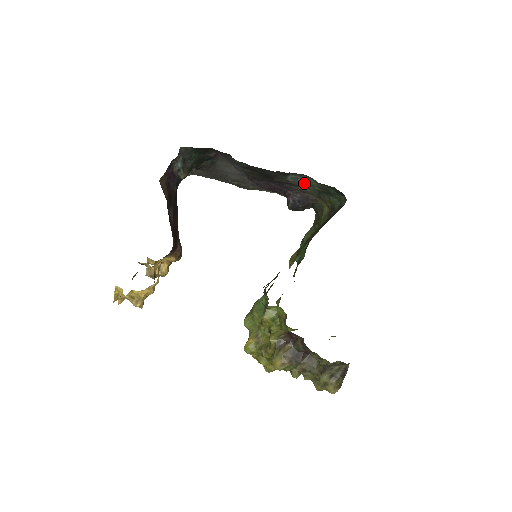
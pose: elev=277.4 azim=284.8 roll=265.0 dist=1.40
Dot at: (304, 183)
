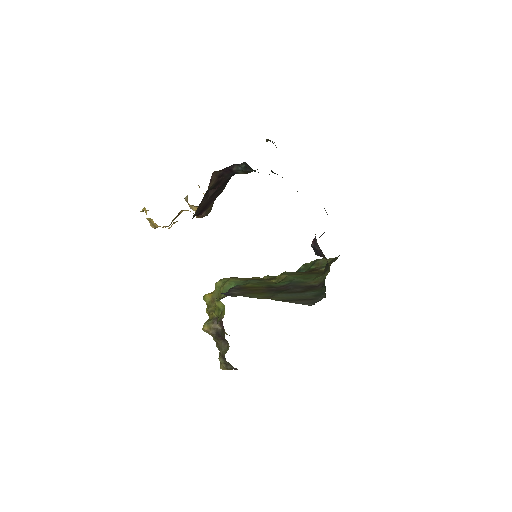
Dot at: occluded
